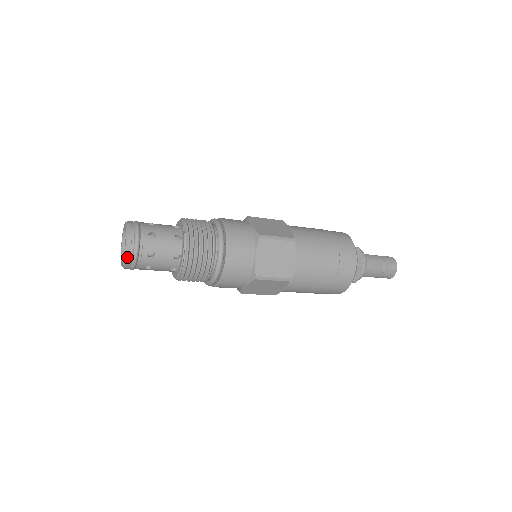
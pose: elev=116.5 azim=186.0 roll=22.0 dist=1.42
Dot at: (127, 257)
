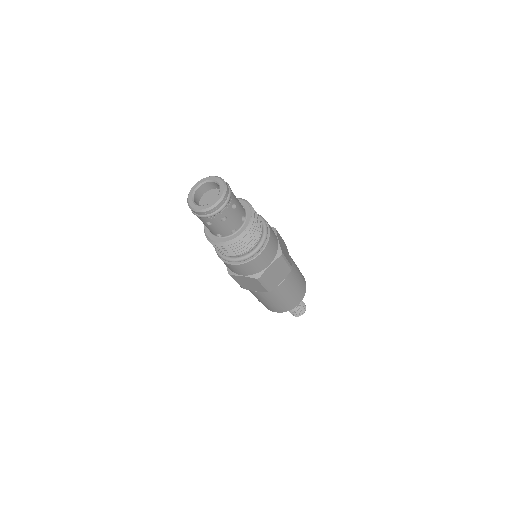
Dot at: (210, 210)
